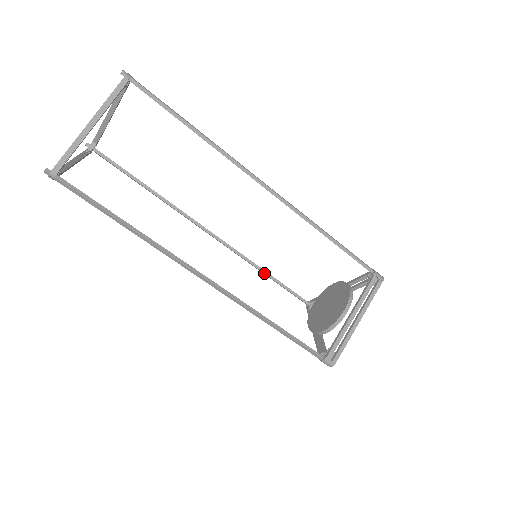
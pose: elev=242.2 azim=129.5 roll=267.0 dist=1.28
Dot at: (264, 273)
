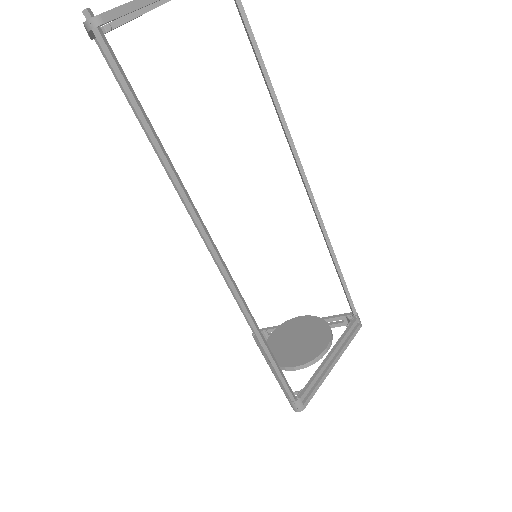
Dot at: occluded
